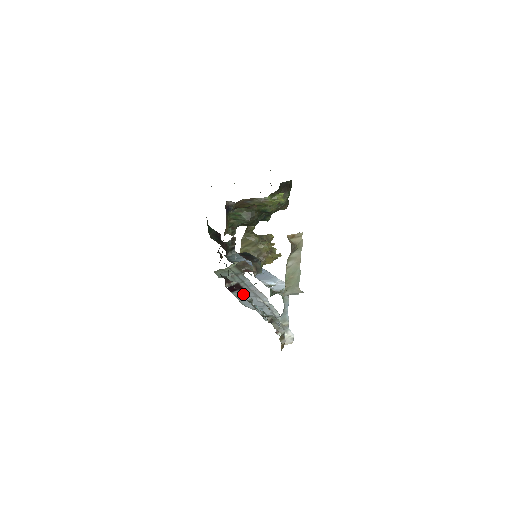
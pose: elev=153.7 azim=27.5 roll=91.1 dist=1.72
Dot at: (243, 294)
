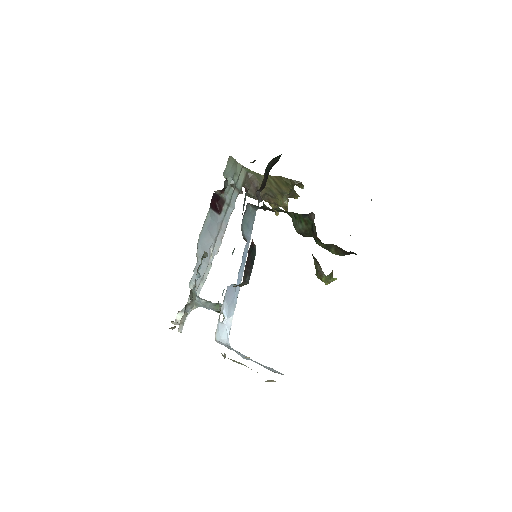
Dot at: (212, 225)
